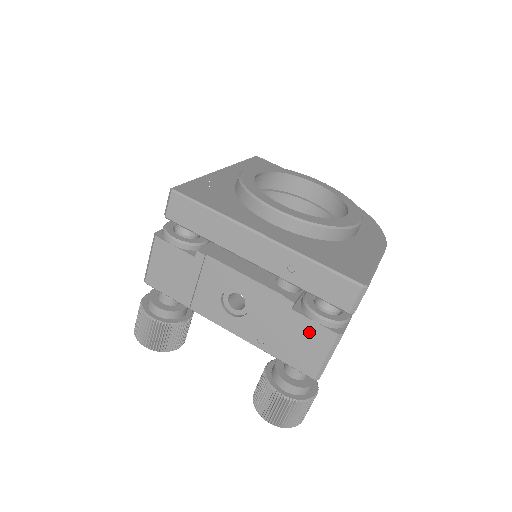
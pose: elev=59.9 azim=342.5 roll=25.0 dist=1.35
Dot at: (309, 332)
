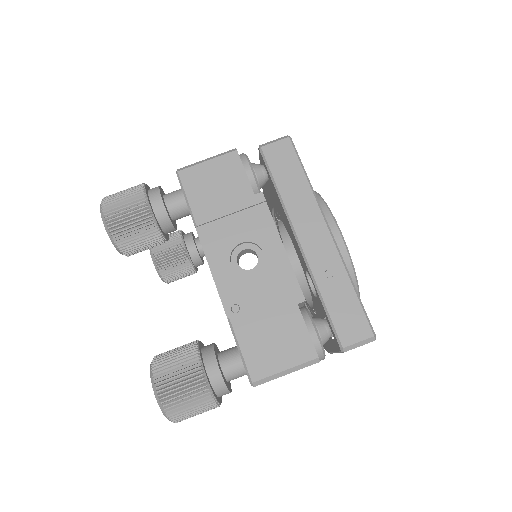
Dot at: (293, 335)
